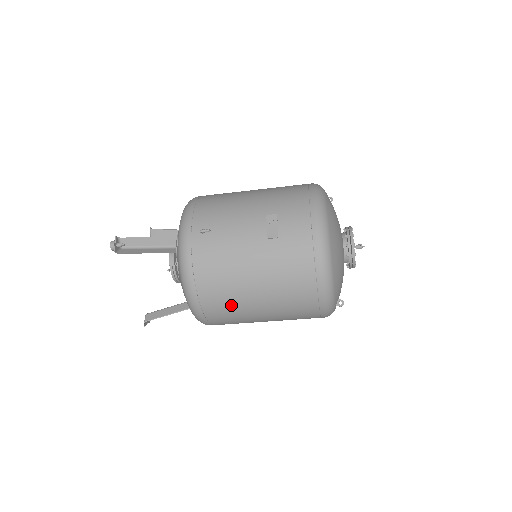
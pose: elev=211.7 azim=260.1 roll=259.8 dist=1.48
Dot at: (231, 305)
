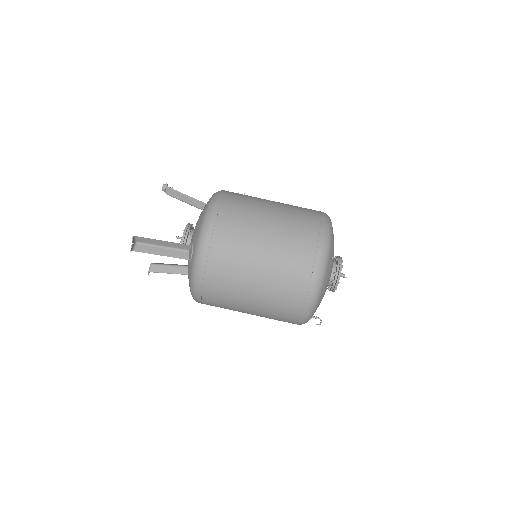
Dot at: (247, 209)
